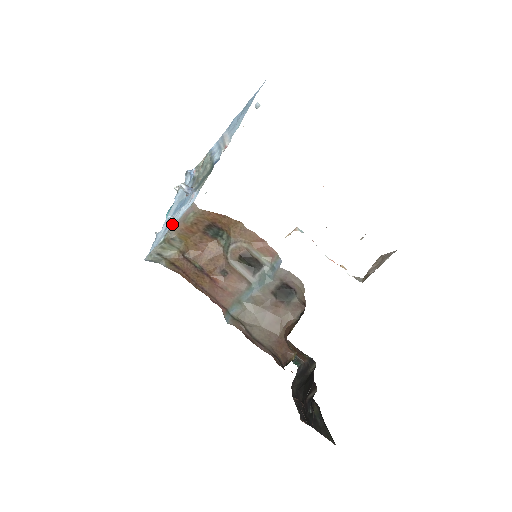
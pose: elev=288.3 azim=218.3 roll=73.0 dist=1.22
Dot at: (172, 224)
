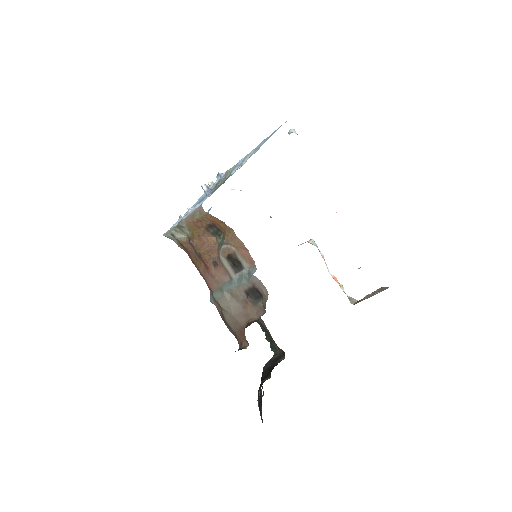
Dot at: (186, 215)
